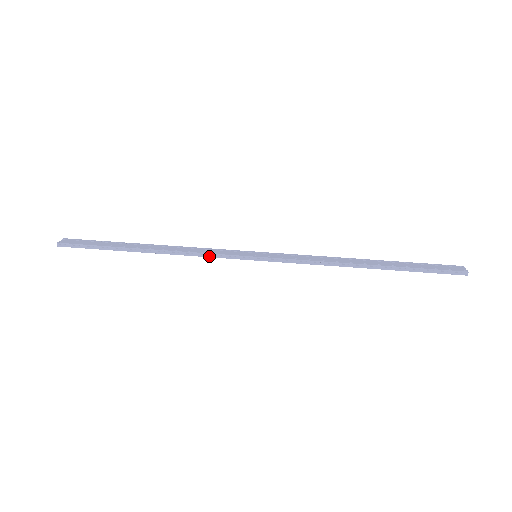
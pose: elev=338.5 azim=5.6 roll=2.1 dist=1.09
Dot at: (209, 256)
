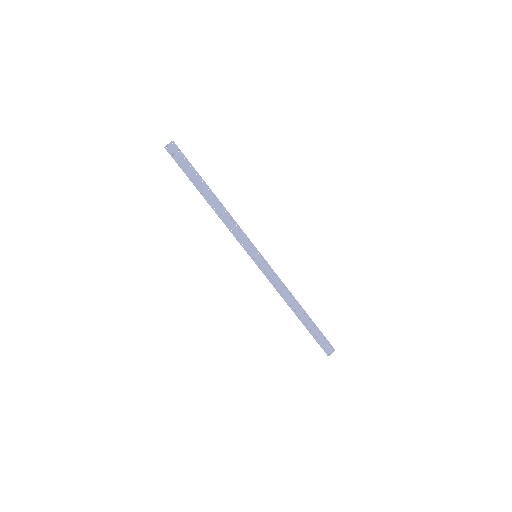
Dot at: (233, 235)
